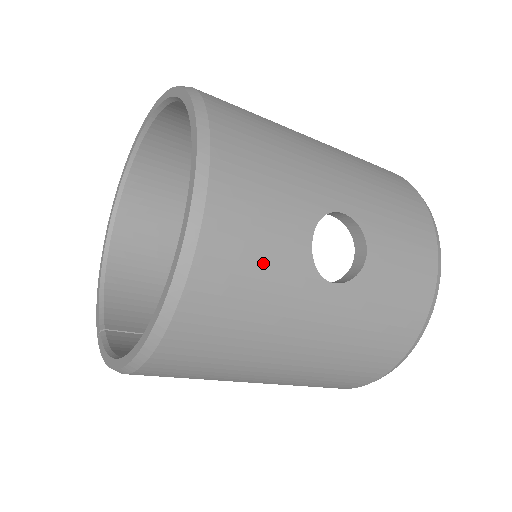
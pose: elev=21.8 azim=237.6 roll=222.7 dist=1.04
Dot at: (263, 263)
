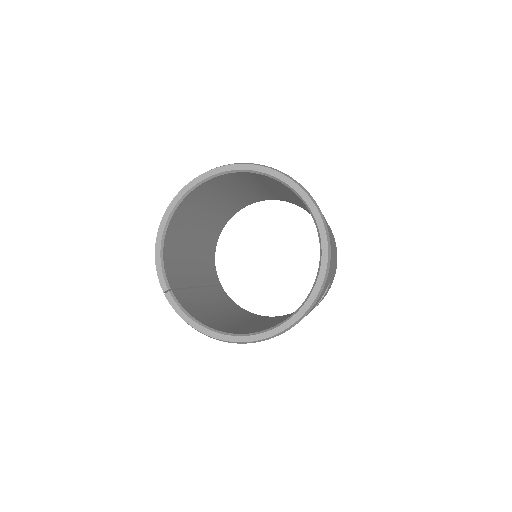
Dot at: occluded
